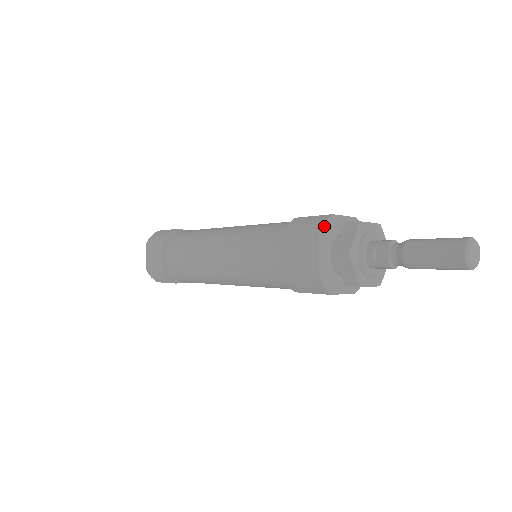
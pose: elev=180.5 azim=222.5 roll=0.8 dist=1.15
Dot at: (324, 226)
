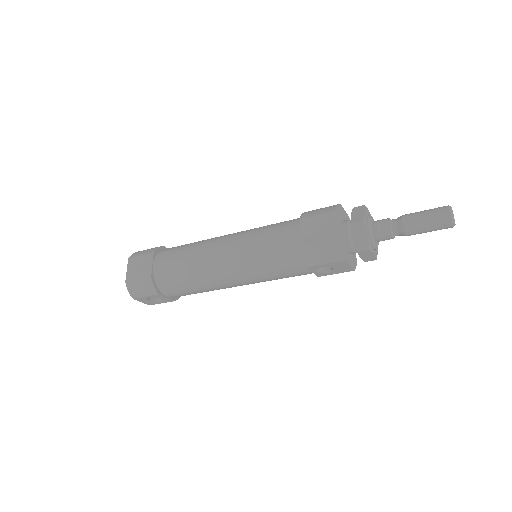
Dot at: (338, 208)
